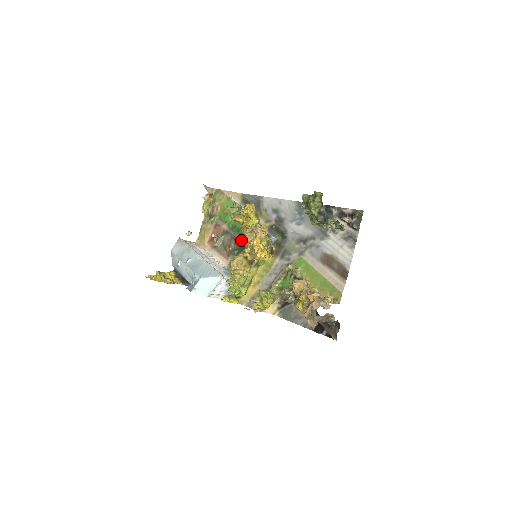
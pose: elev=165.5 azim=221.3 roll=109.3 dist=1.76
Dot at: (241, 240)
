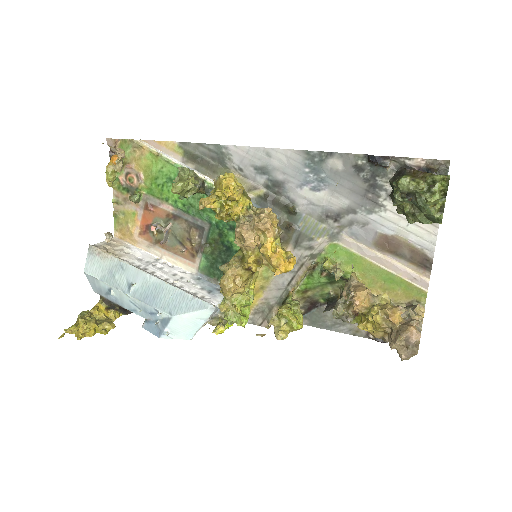
Dot at: (212, 229)
